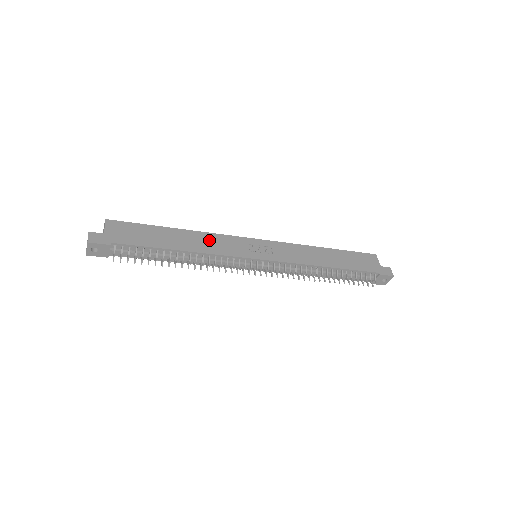
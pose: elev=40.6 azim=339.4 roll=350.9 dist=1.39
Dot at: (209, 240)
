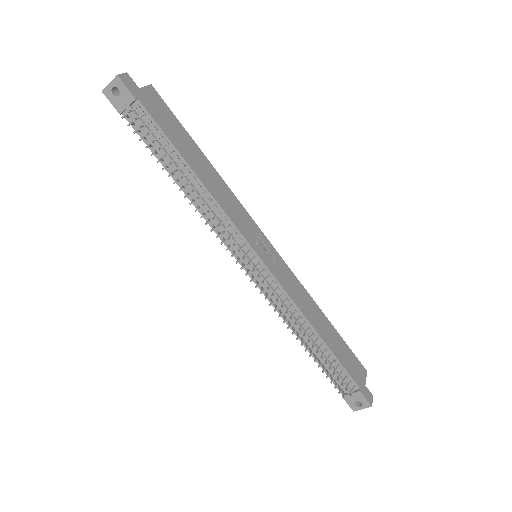
Dot at: (227, 195)
